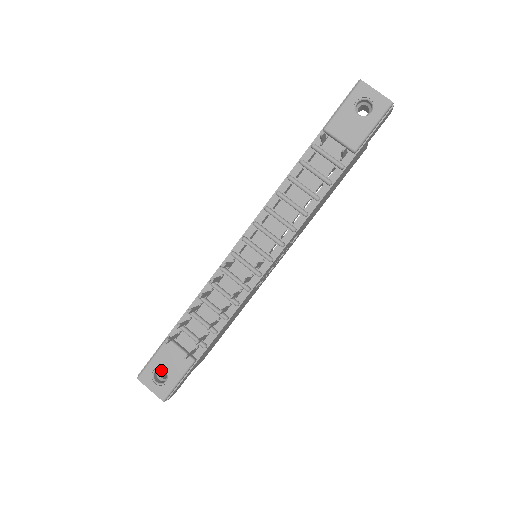
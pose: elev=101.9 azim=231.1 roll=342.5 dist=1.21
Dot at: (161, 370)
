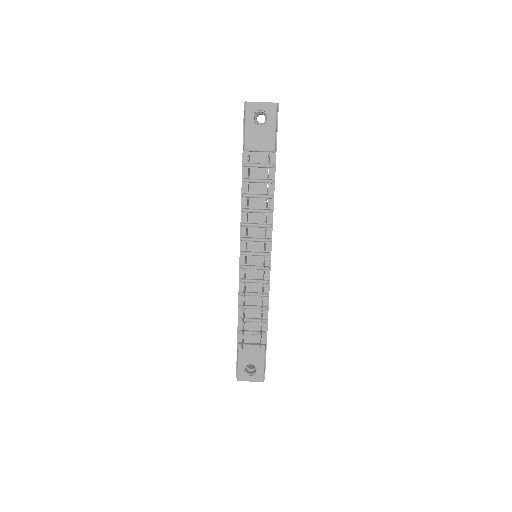
Dot at: (247, 365)
